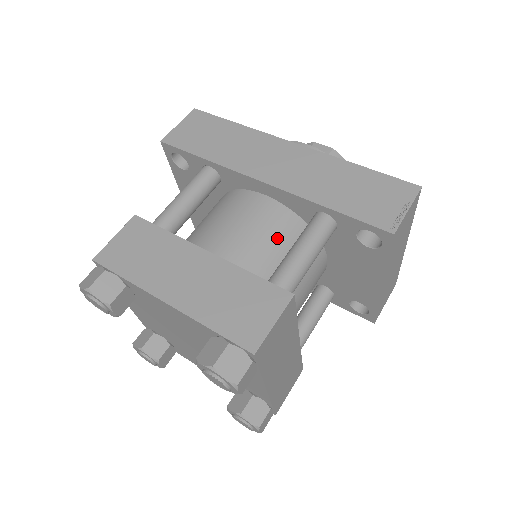
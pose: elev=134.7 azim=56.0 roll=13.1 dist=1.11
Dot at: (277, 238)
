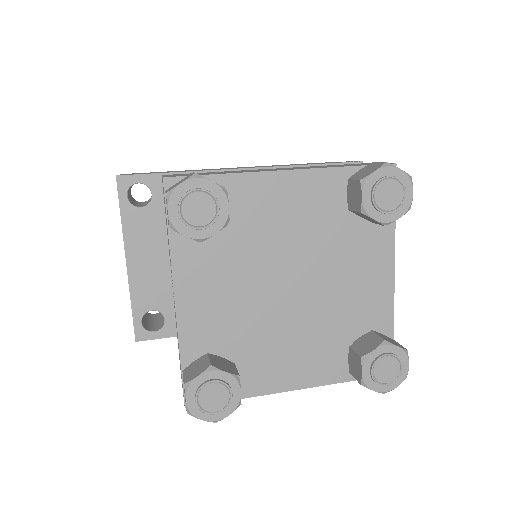
Dot at: occluded
